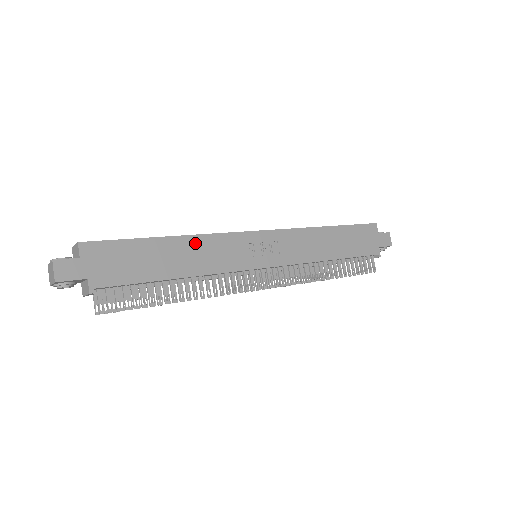
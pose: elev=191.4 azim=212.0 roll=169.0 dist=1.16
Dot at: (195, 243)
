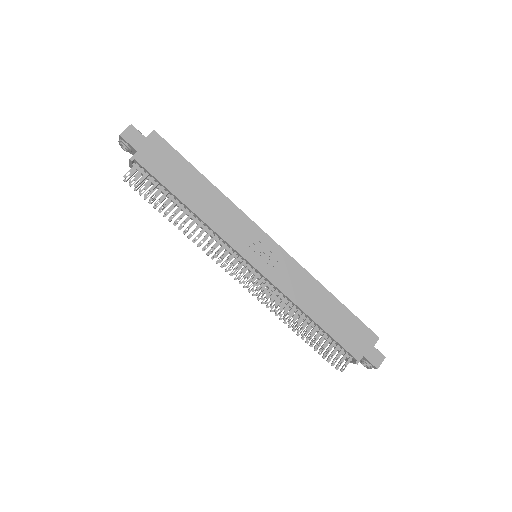
Dot at: (220, 200)
